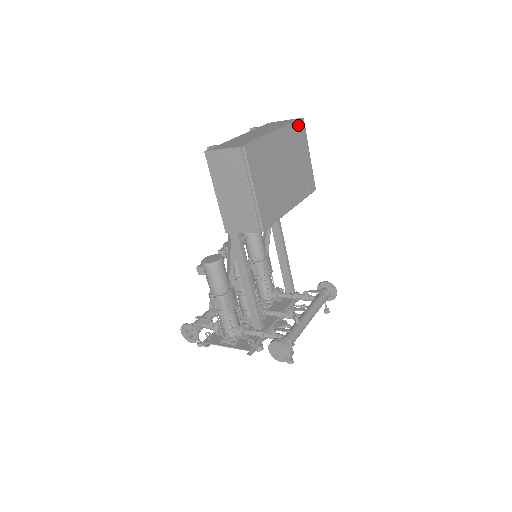
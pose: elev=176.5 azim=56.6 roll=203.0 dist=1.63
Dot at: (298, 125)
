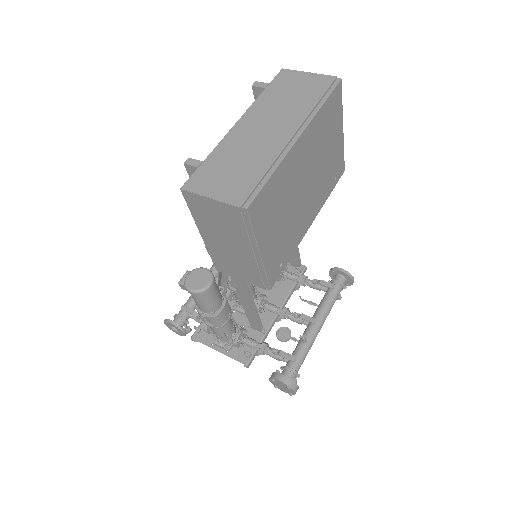
Dot at: (332, 98)
